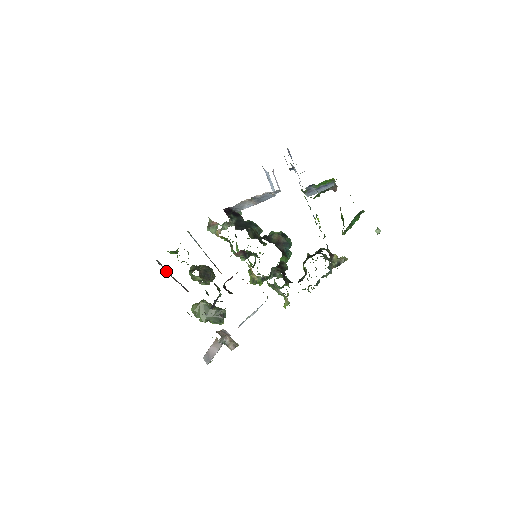
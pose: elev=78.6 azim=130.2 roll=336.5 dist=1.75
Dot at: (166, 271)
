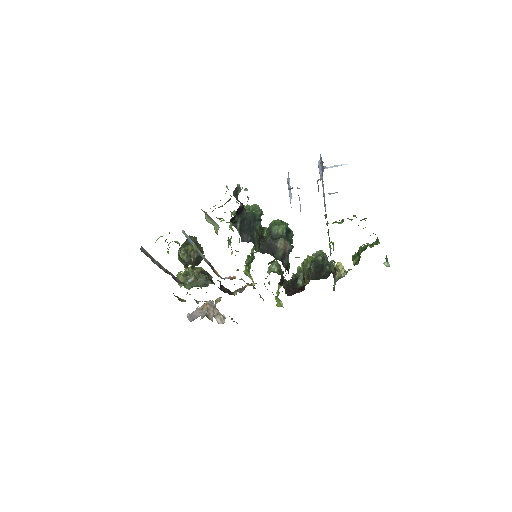
Dot at: (153, 261)
